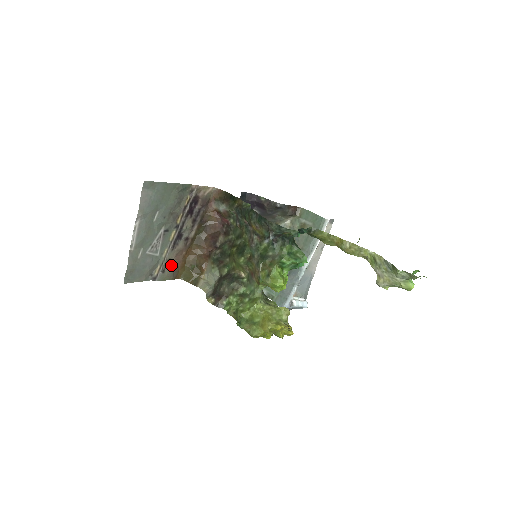
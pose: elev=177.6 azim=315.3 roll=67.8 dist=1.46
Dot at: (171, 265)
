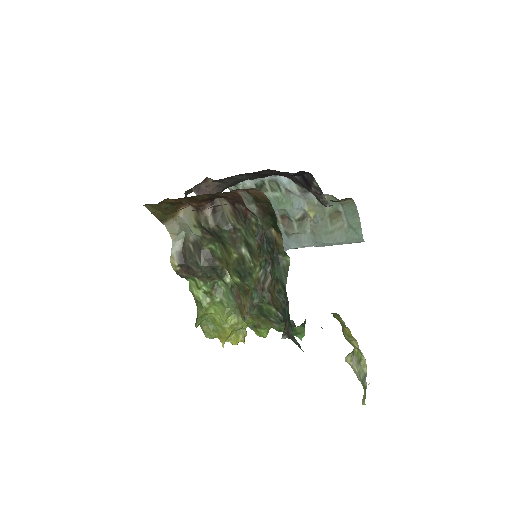
Dot at: occluded
